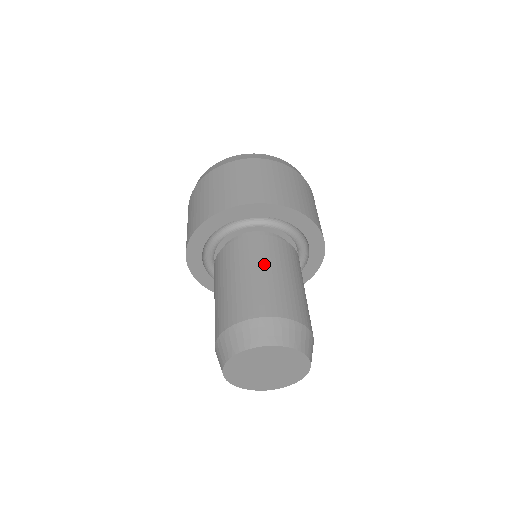
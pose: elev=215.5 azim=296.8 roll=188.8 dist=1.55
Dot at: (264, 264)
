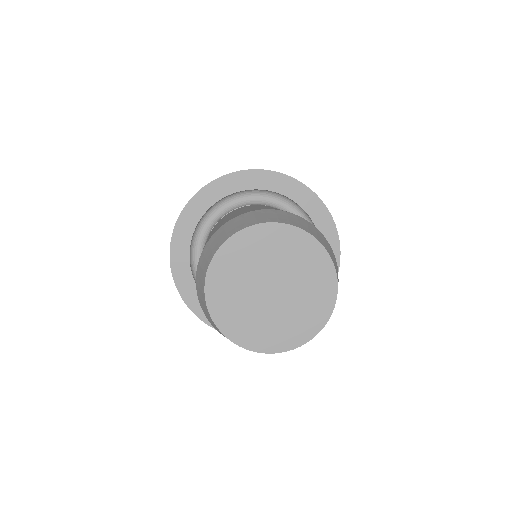
Dot at: occluded
